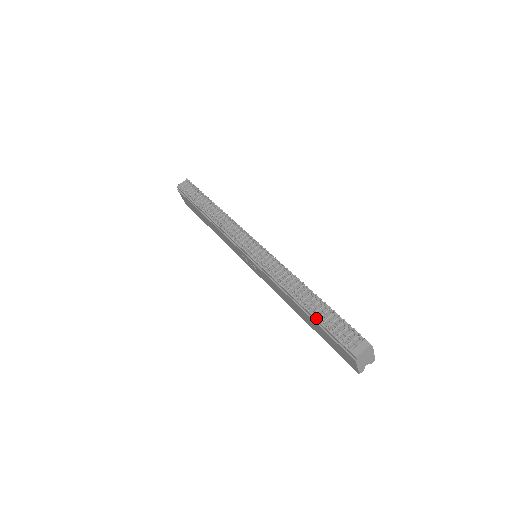
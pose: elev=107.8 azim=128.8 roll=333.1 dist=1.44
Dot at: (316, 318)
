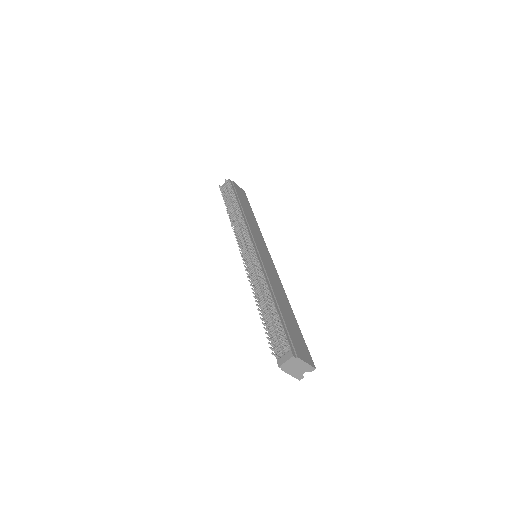
Dot at: occluded
